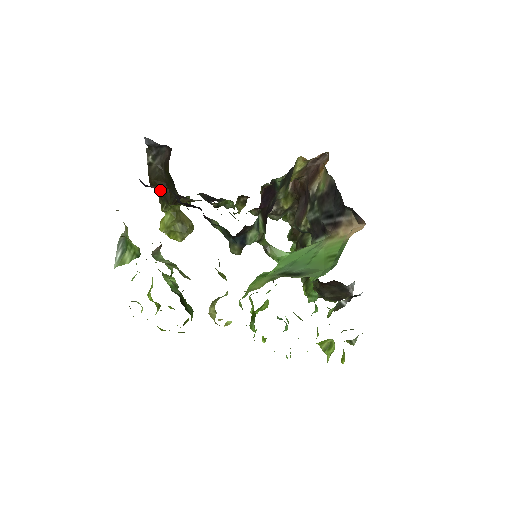
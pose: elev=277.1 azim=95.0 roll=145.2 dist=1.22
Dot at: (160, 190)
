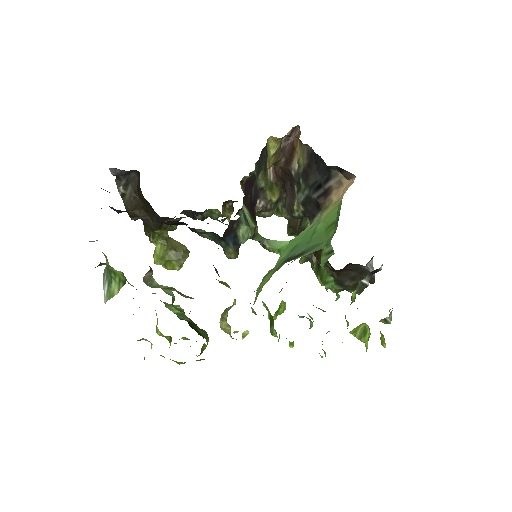
Dot at: occluded
